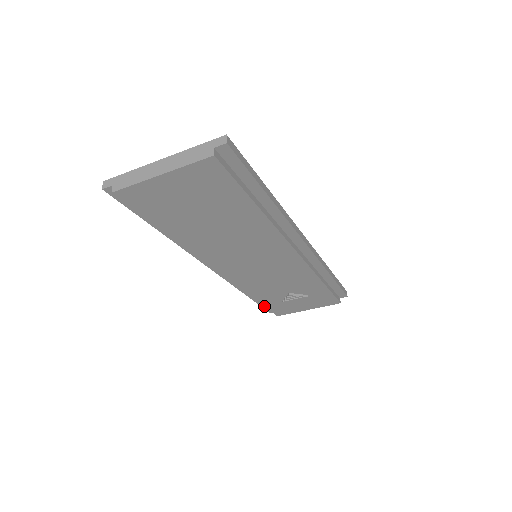
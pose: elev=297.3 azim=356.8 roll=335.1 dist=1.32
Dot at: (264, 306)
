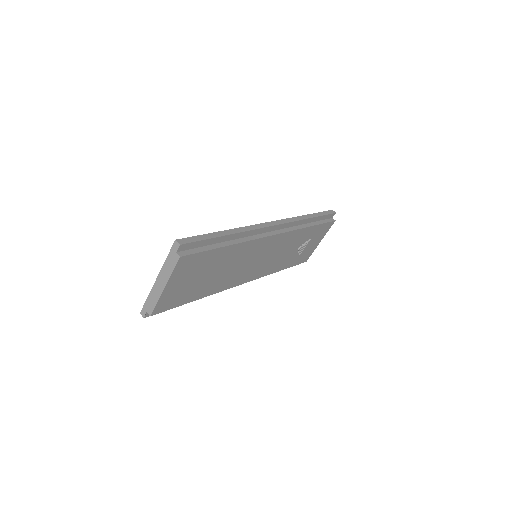
Dot at: occluded
